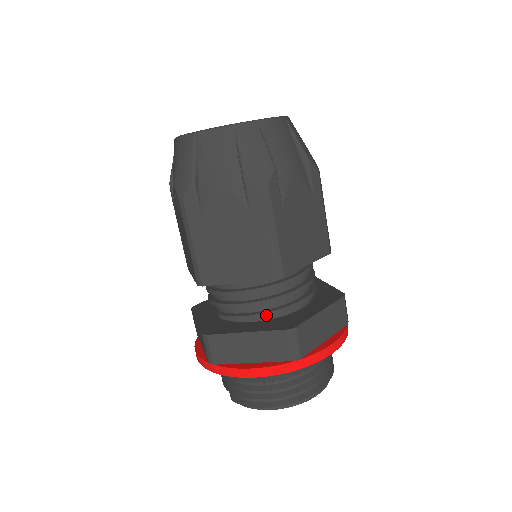
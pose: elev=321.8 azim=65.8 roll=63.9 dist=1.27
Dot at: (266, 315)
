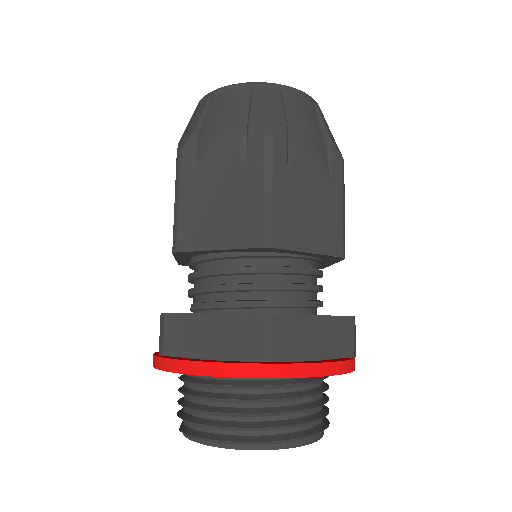
Dot at: (244, 304)
